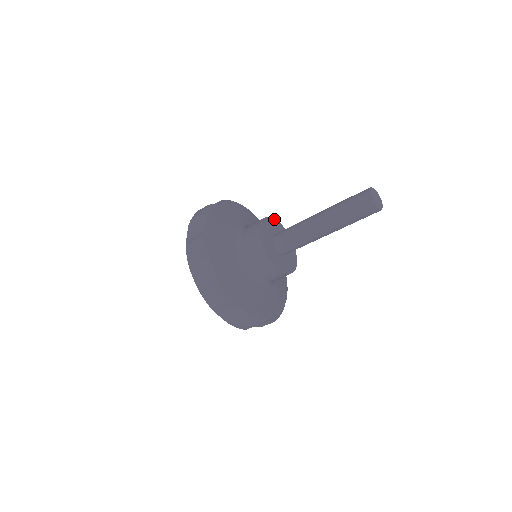
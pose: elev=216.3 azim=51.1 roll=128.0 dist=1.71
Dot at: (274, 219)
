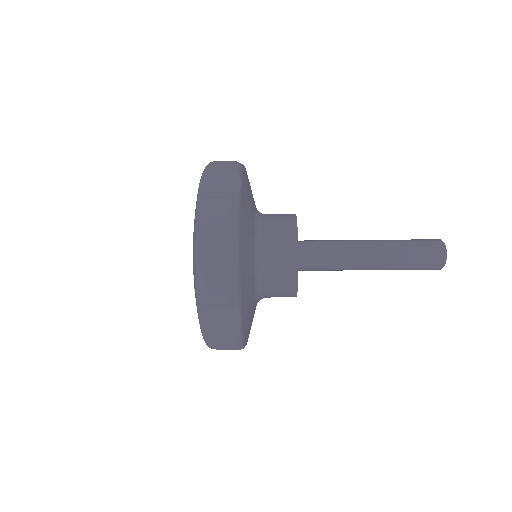
Dot at: occluded
